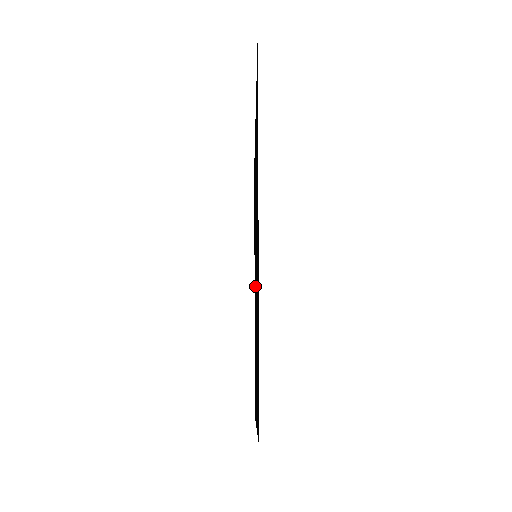
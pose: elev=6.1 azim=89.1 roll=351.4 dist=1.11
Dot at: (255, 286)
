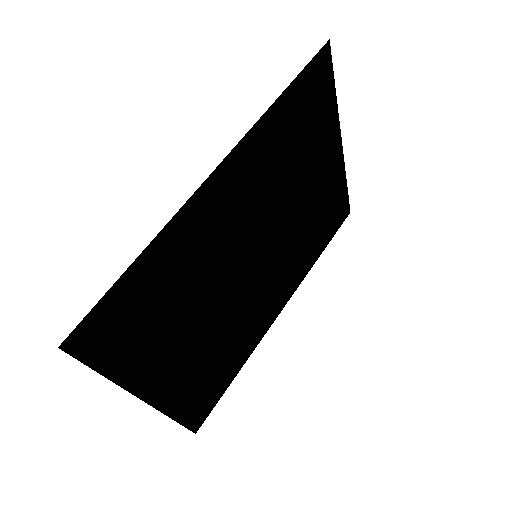
Dot at: (252, 294)
